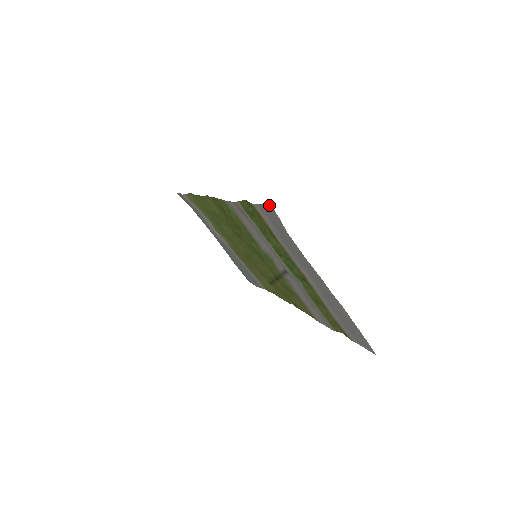
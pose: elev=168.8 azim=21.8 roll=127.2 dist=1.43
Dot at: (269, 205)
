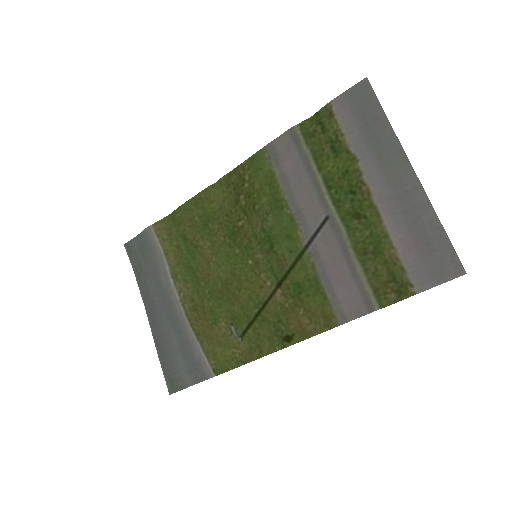
Dot at: (363, 79)
